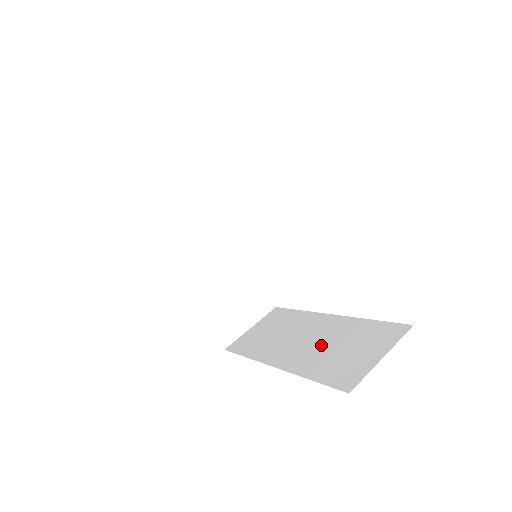
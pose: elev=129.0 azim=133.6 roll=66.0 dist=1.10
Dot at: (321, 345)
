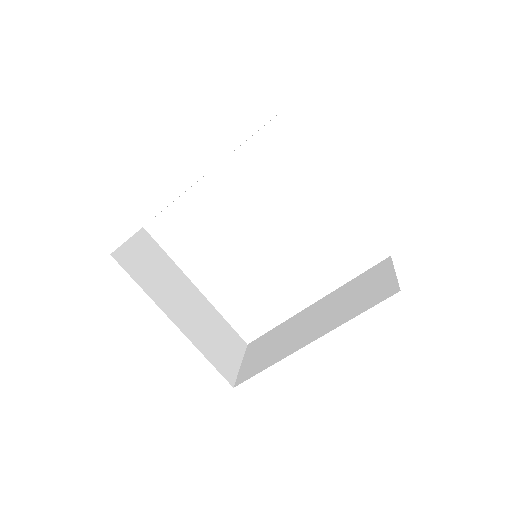
Dot at: (335, 309)
